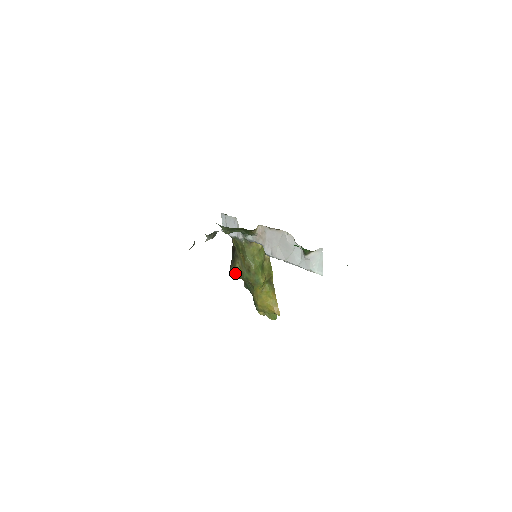
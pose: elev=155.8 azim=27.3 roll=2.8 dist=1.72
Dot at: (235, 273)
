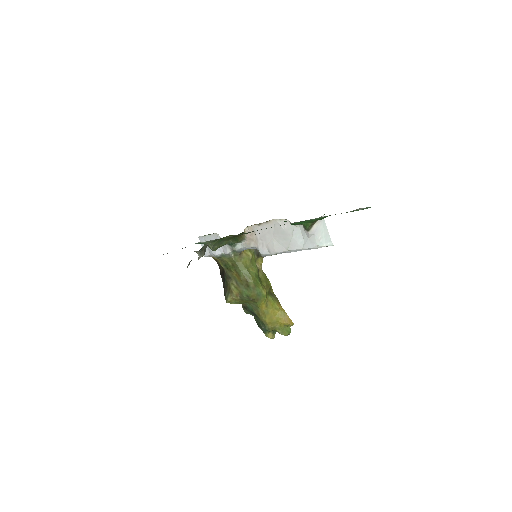
Dot at: (232, 297)
